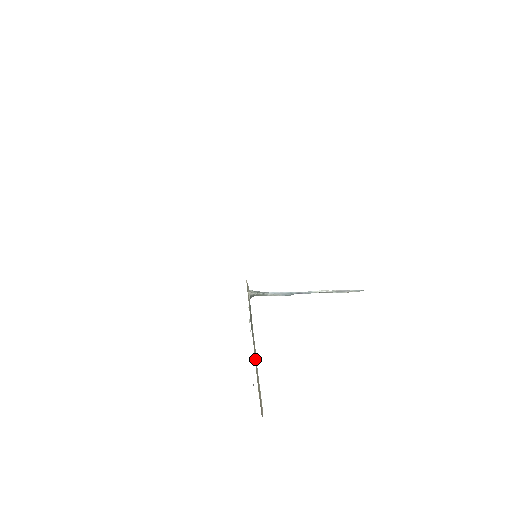
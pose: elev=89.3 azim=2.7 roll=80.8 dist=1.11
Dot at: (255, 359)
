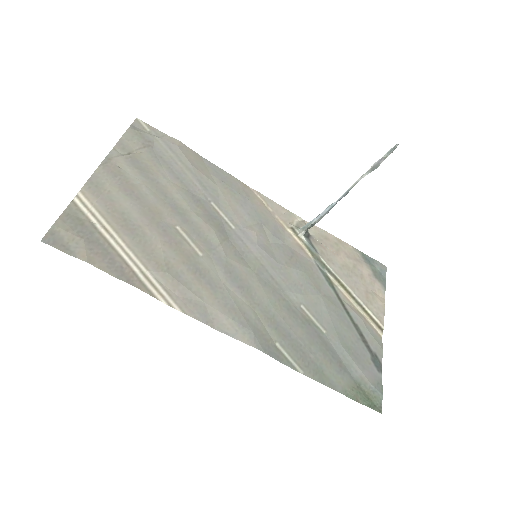
Dot at: (345, 291)
